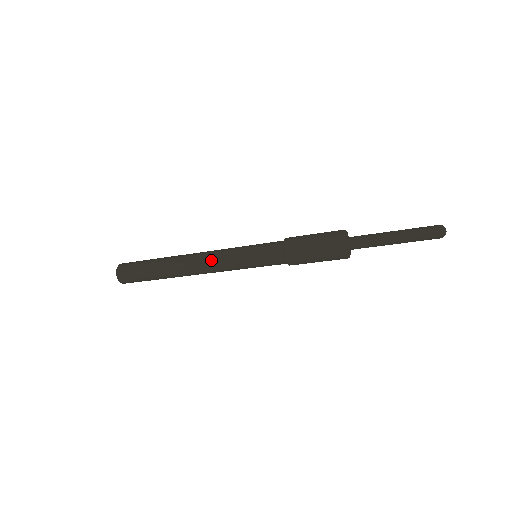
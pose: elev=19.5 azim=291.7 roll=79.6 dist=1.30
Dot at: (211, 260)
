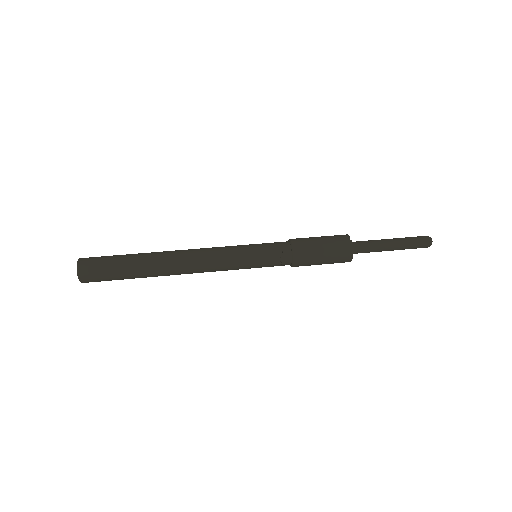
Dot at: (210, 269)
